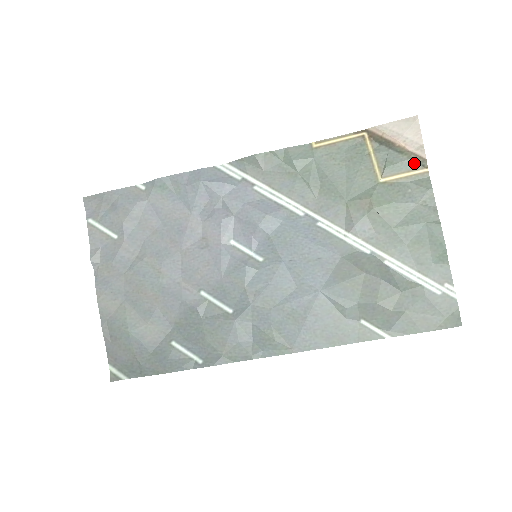
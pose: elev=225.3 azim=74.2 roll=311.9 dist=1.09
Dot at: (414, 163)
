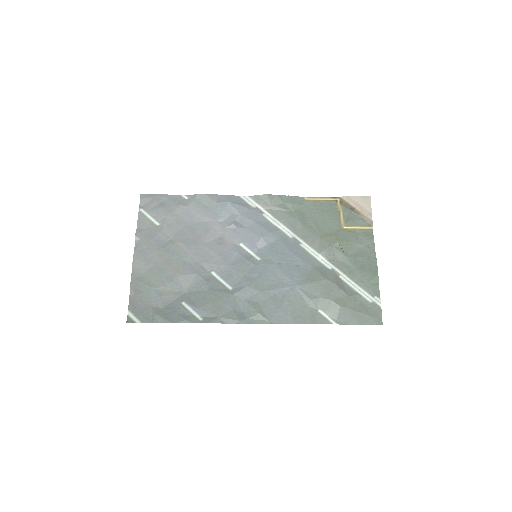
Dot at: (365, 222)
